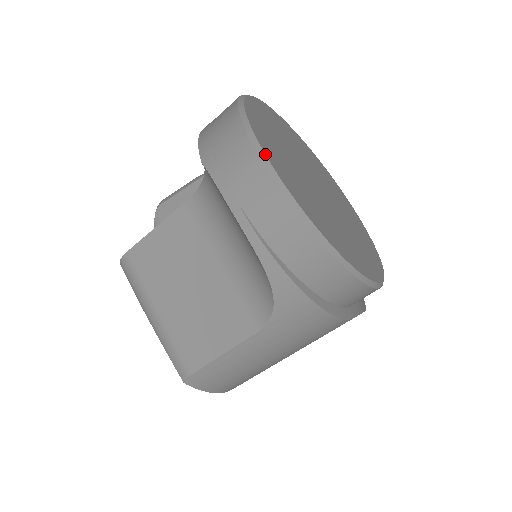
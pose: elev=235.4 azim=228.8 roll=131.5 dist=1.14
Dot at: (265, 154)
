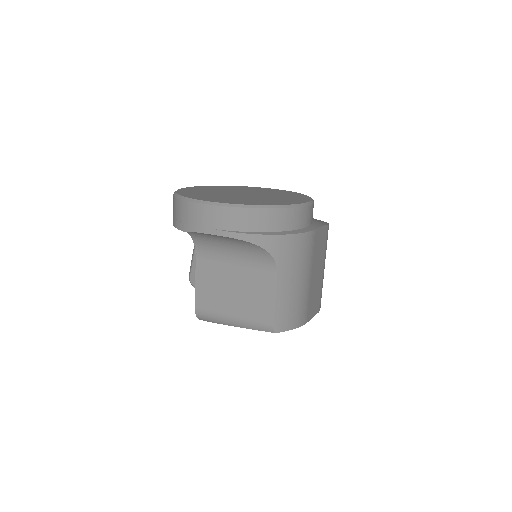
Dot at: (203, 200)
